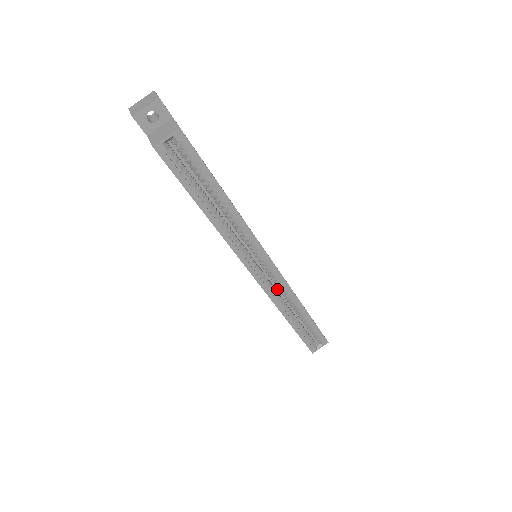
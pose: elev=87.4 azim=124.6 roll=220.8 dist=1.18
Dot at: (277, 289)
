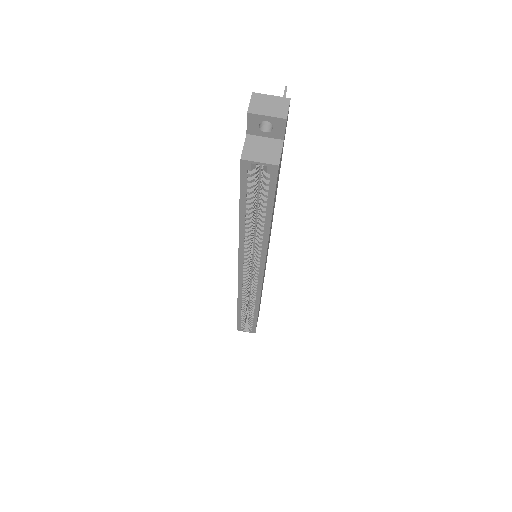
Dot at: occluded
